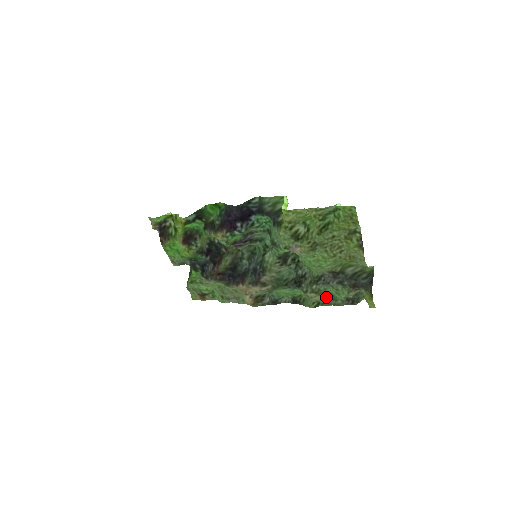
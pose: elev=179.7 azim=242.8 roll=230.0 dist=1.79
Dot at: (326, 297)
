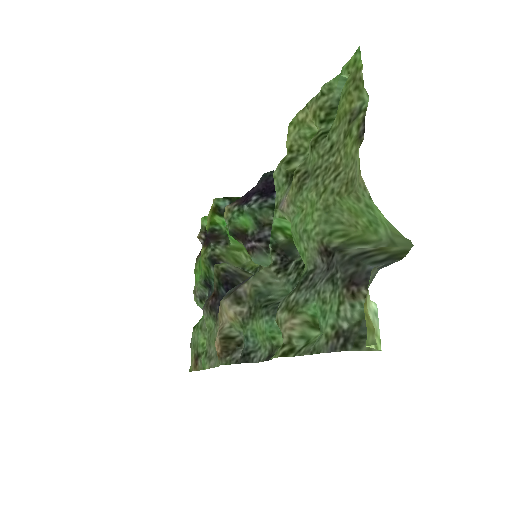
Dot at: (311, 339)
